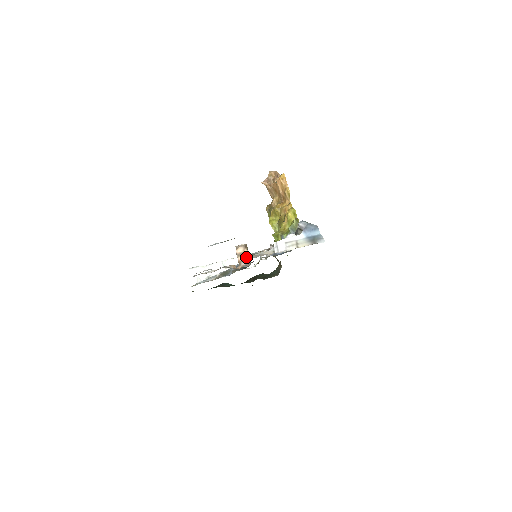
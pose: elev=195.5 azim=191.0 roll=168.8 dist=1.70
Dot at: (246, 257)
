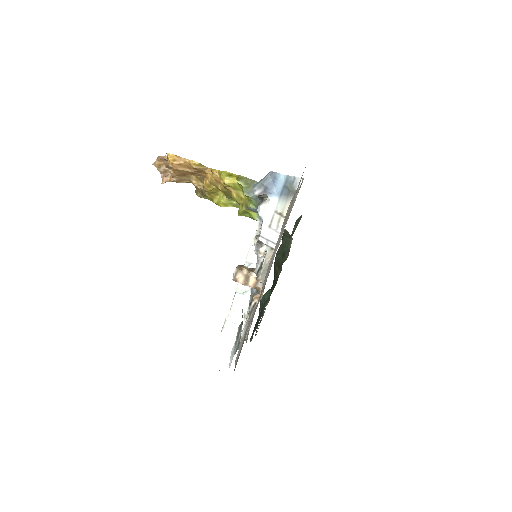
Dot at: (254, 277)
